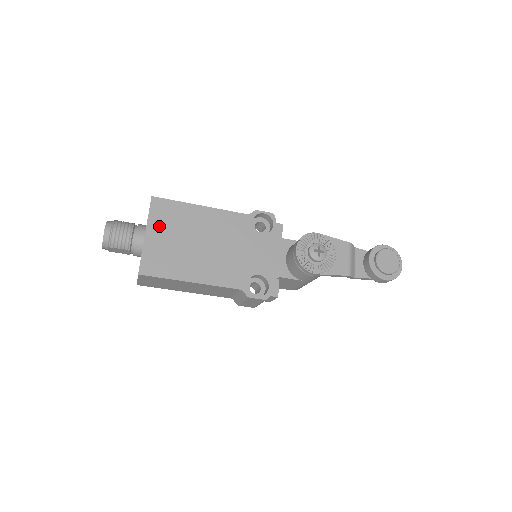
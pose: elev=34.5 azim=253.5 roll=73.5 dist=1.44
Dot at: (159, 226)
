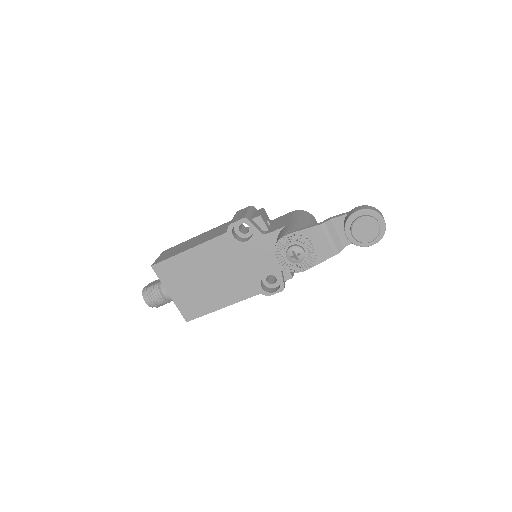
Dot at: (173, 284)
